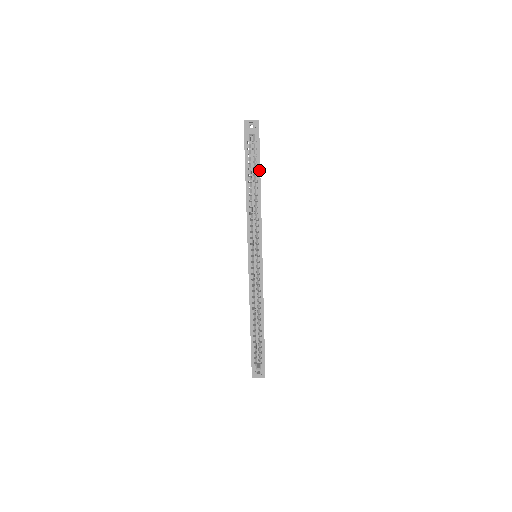
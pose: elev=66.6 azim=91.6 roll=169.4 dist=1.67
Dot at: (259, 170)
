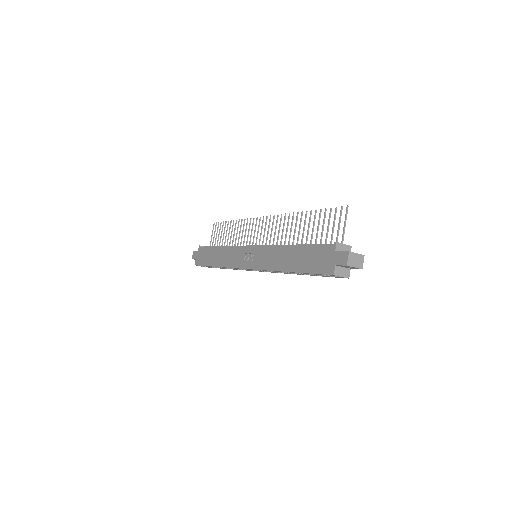
Dot at: occluded
